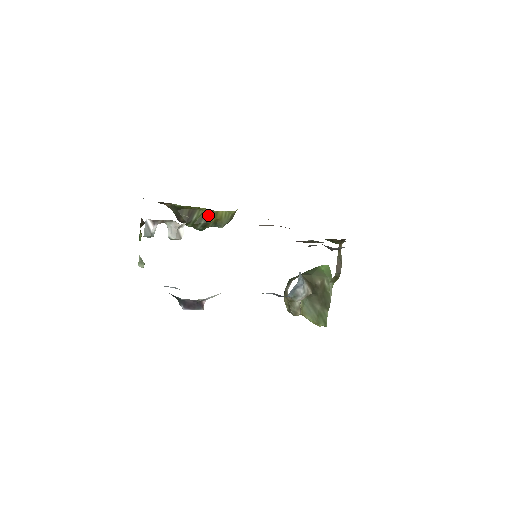
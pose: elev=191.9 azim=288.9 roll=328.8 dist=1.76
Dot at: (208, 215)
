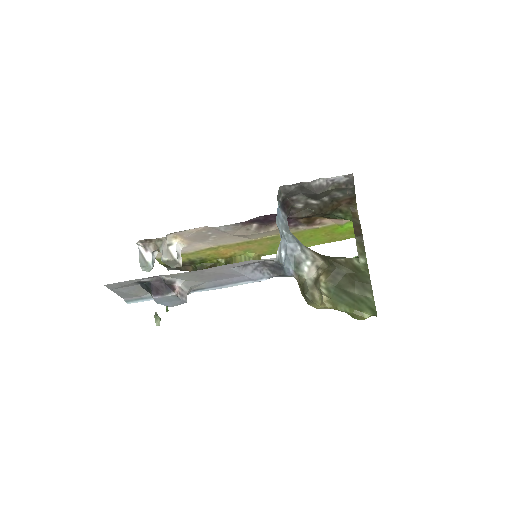
Dot at: occluded
